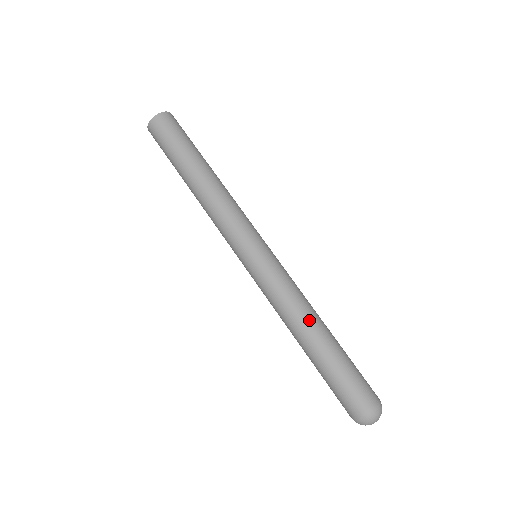
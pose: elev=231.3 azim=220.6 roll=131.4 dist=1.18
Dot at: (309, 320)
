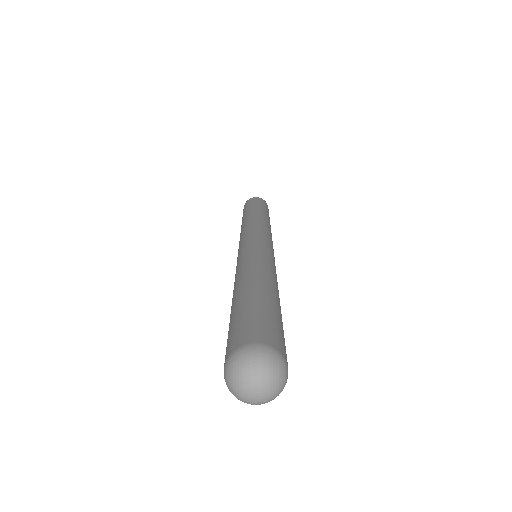
Dot at: (274, 280)
